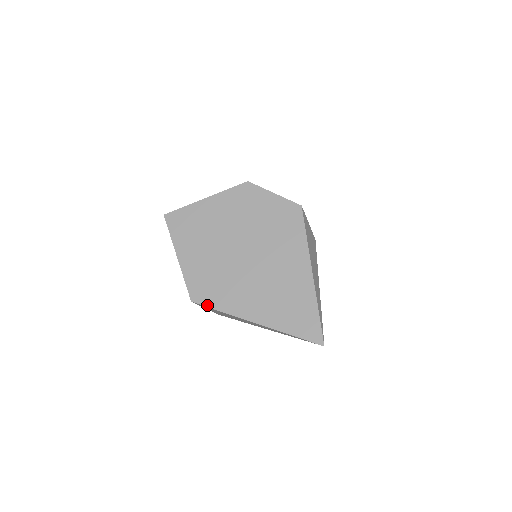
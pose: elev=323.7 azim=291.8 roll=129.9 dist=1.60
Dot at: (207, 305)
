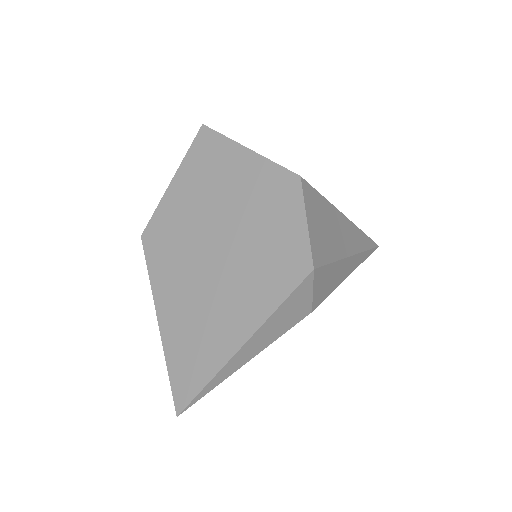
Dot at: (146, 255)
